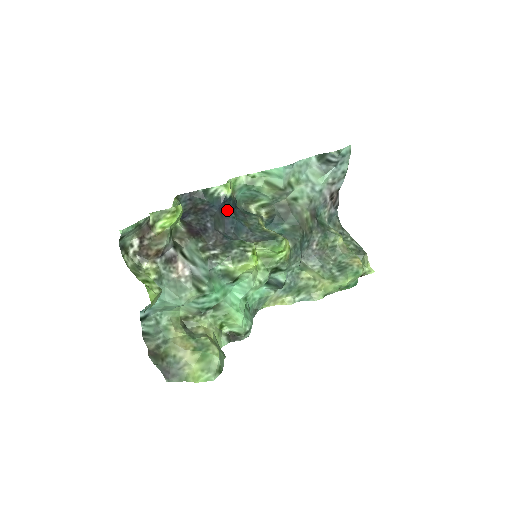
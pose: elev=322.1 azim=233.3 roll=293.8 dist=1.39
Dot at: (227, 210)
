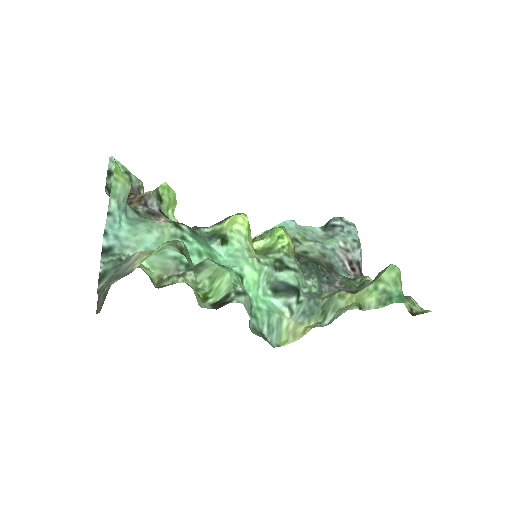
Dot at: occluded
